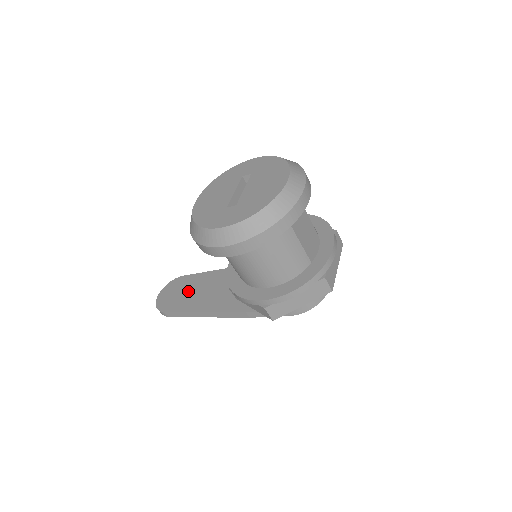
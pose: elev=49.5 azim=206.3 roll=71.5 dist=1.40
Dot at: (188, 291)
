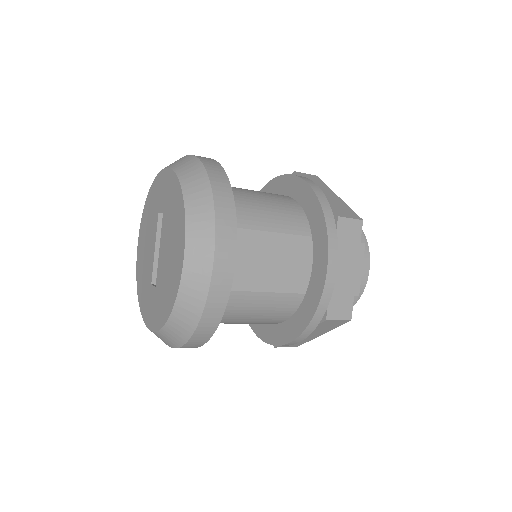
Dot at: occluded
